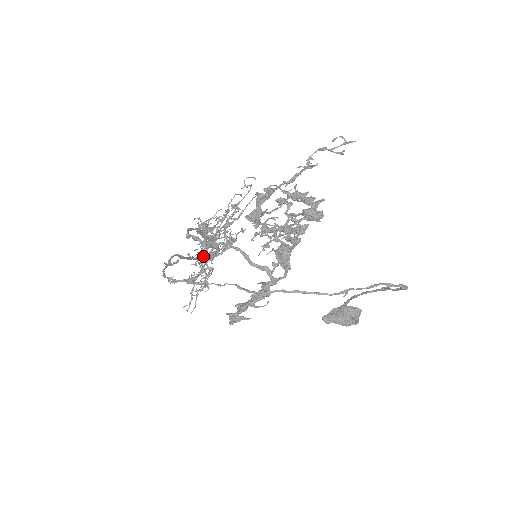
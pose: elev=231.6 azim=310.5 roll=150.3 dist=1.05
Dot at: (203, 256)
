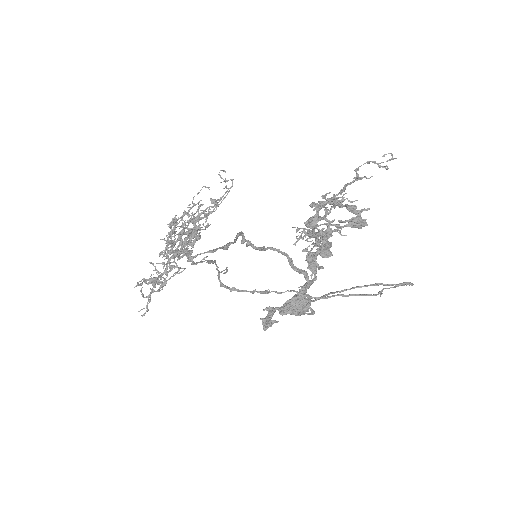
Dot at: (194, 256)
